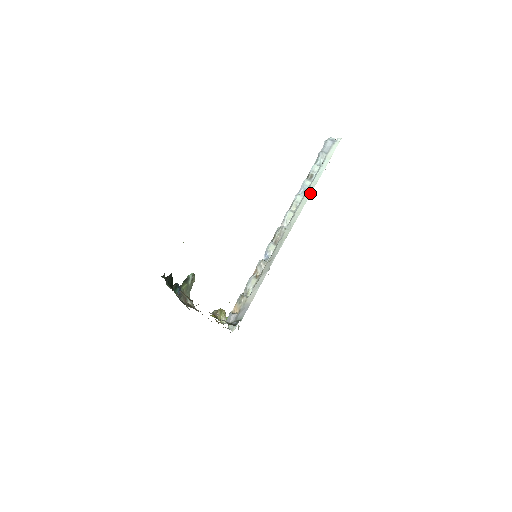
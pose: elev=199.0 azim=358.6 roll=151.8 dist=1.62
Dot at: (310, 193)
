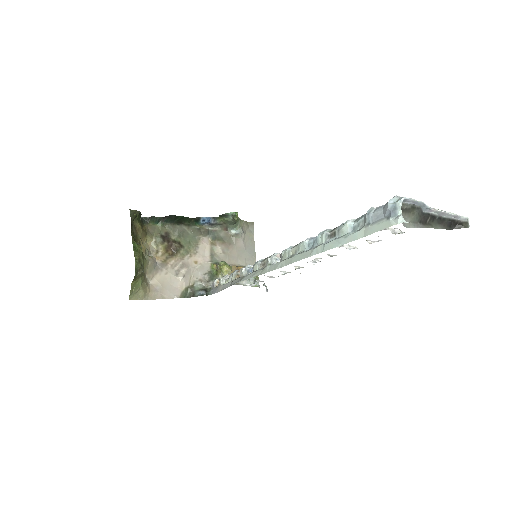
Dot at: (305, 257)
